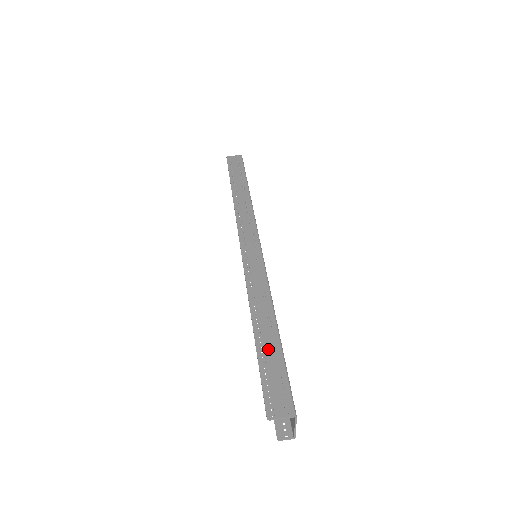
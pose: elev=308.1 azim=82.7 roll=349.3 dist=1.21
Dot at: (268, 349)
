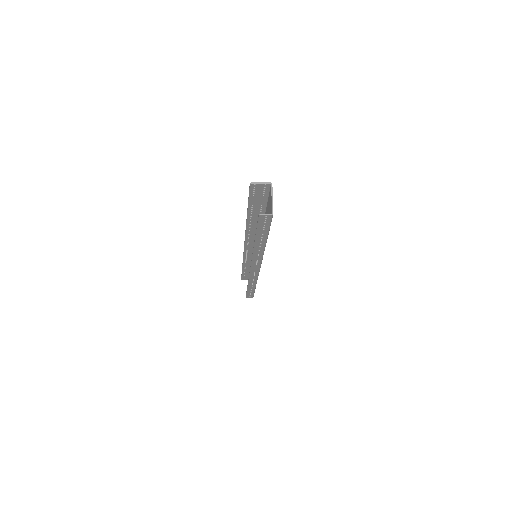
Dot at: (256, 207)
